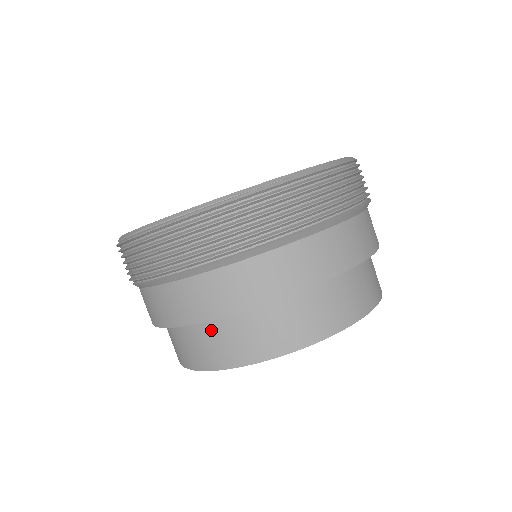
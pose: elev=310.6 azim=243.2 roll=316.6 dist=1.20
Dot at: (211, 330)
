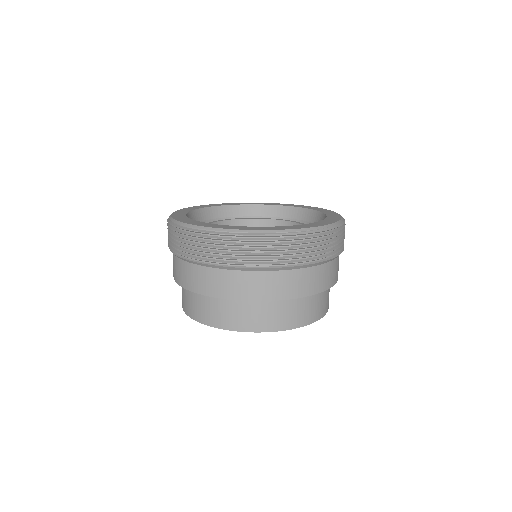
Dot at: (251, 306)
